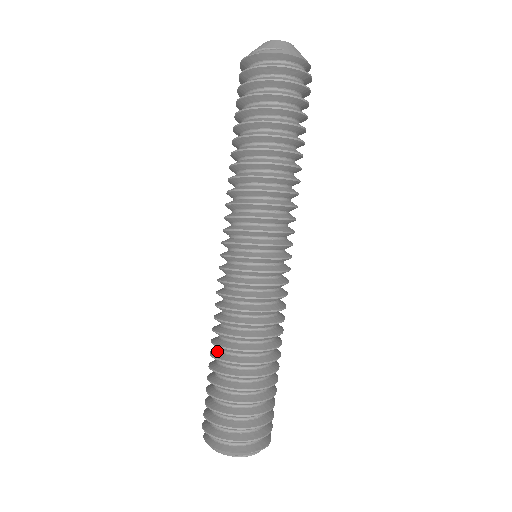
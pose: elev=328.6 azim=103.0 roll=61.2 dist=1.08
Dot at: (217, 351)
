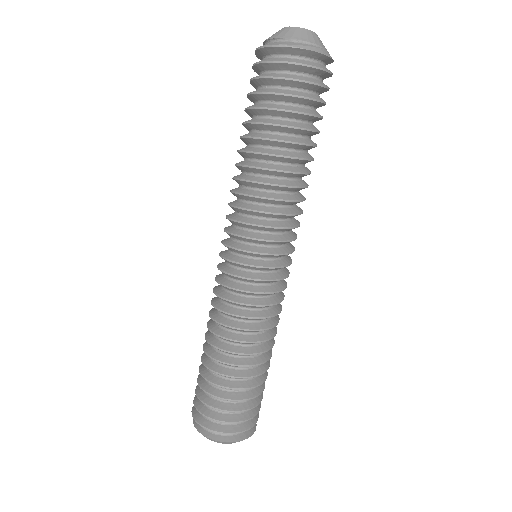
Dot at: (223, 355)
